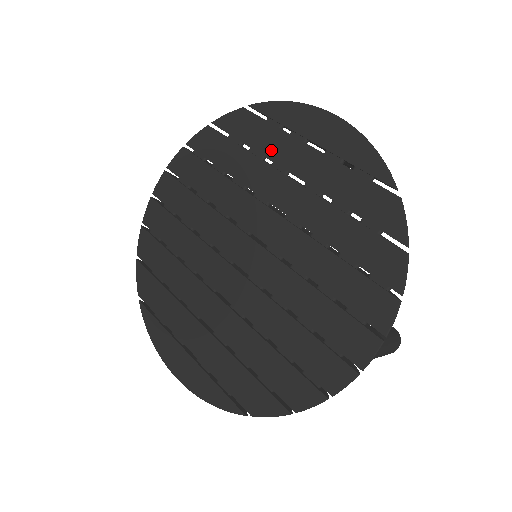
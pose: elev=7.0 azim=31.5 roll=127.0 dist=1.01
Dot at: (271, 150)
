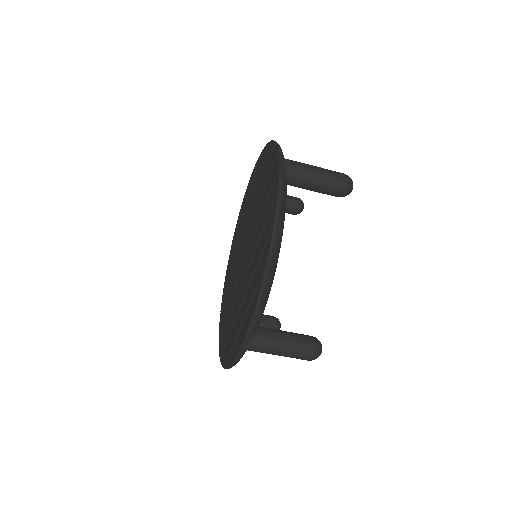
Dot at: (239, 229)
